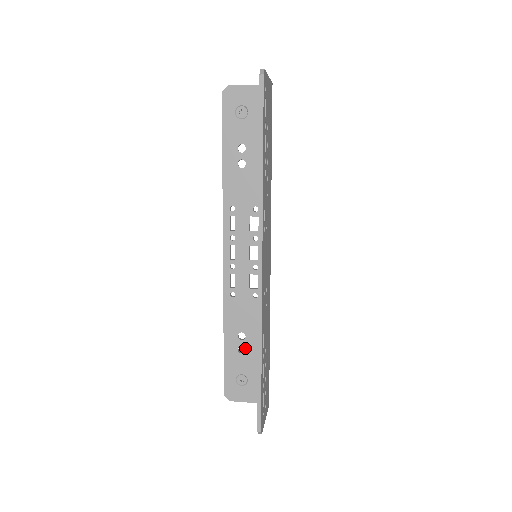
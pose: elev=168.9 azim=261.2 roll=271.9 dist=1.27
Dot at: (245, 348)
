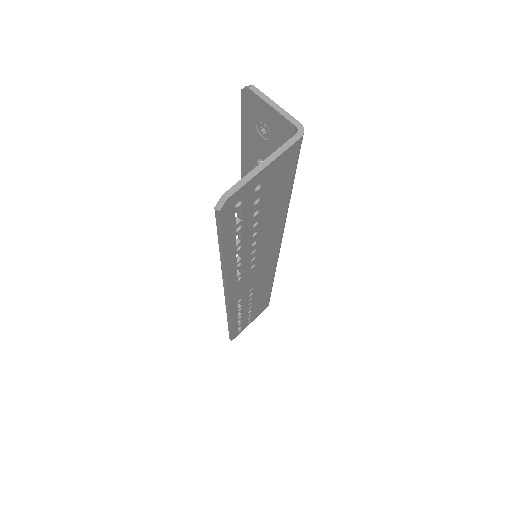
Dot at: occluded
